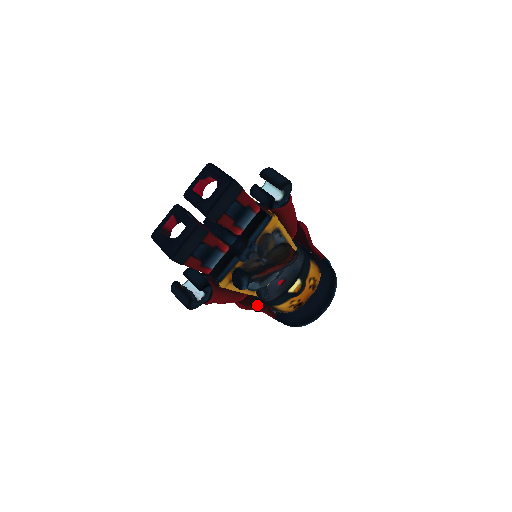
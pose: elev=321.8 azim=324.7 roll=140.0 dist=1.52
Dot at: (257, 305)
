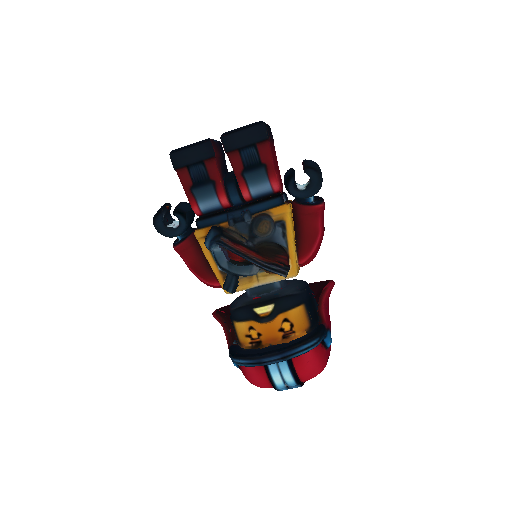
Dot at: (226, 320)
